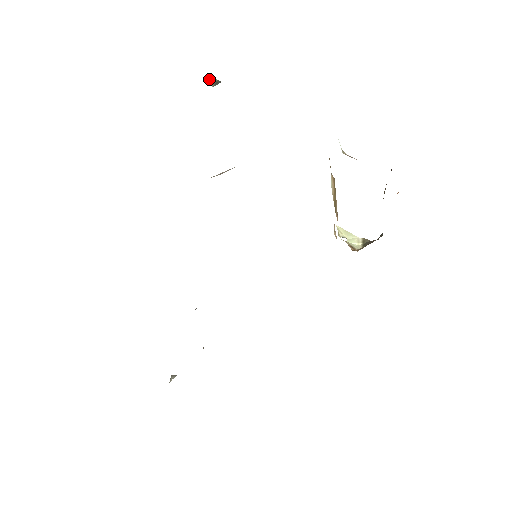
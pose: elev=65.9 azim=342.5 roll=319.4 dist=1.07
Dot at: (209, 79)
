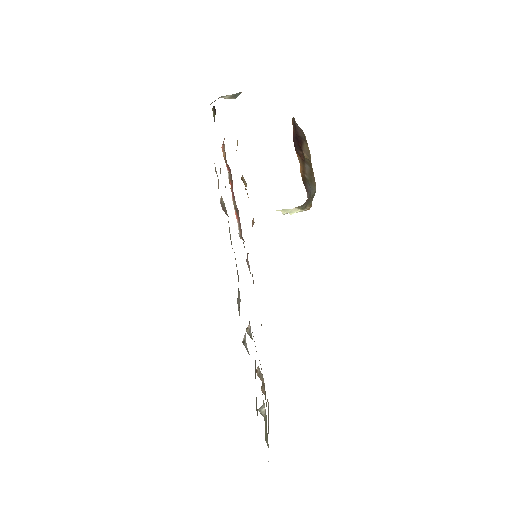
Dot at: (224, 97)
